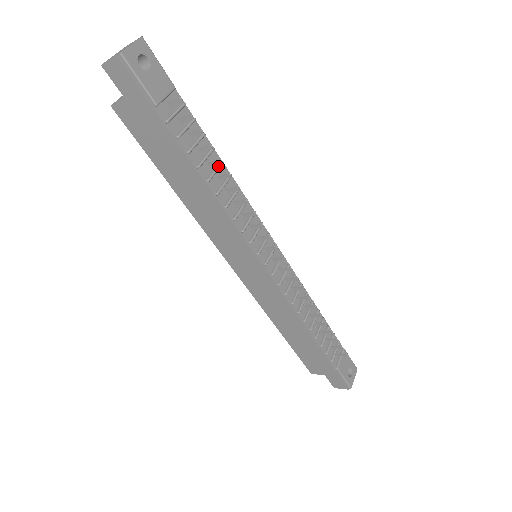
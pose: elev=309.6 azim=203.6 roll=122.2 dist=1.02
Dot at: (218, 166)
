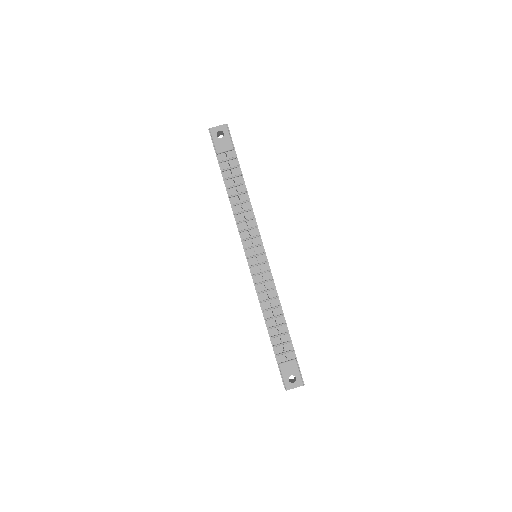
Dot at: (241, 193)
